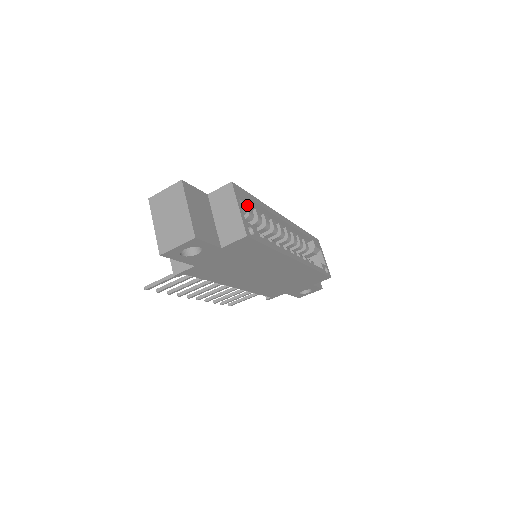
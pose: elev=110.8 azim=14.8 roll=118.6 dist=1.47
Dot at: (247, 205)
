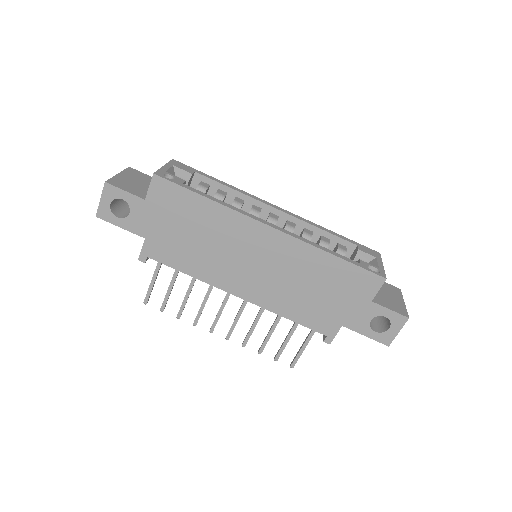
Dot at: (188, 173)
